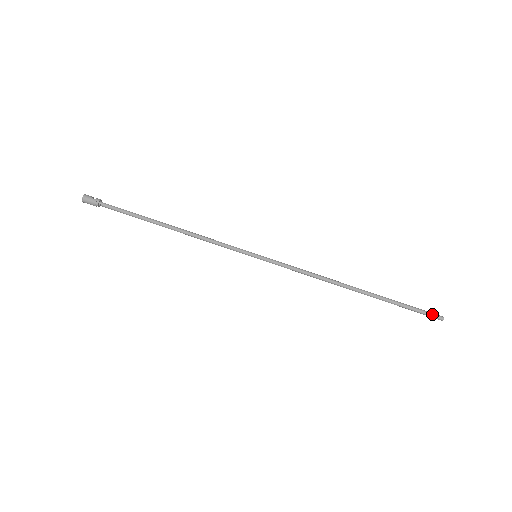
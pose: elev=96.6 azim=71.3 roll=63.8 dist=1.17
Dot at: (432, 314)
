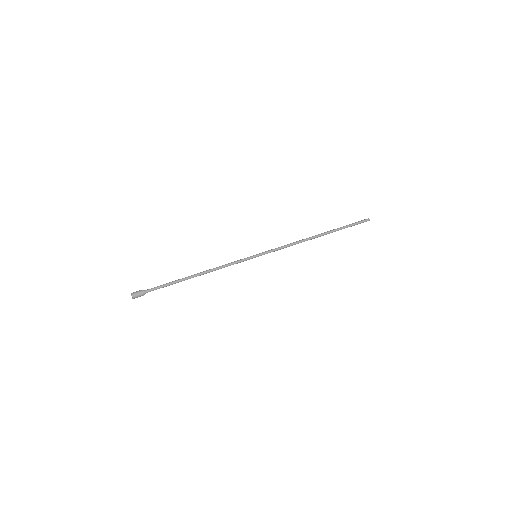
Dot at: (362, 220)
